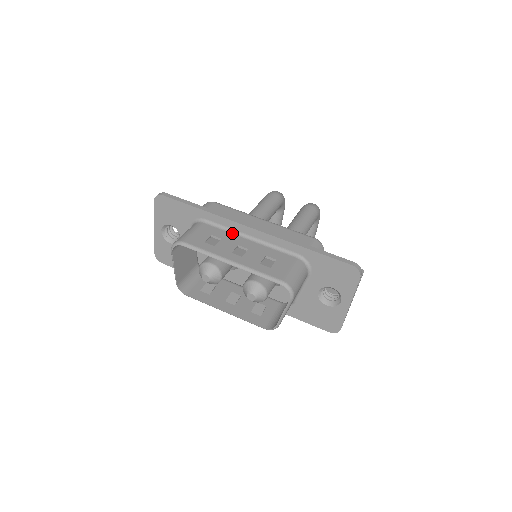
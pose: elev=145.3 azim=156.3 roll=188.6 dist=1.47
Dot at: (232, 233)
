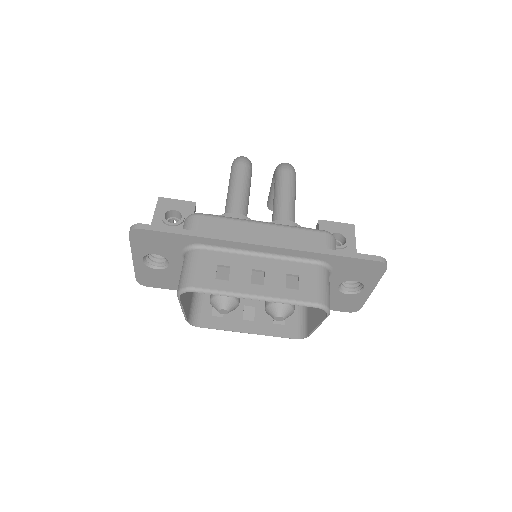
Dot at: (238, 253)
